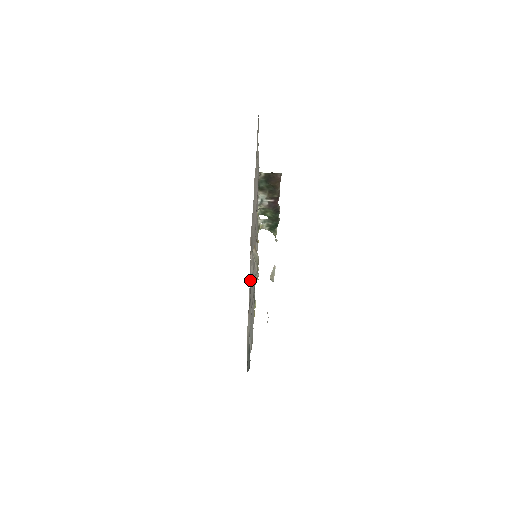
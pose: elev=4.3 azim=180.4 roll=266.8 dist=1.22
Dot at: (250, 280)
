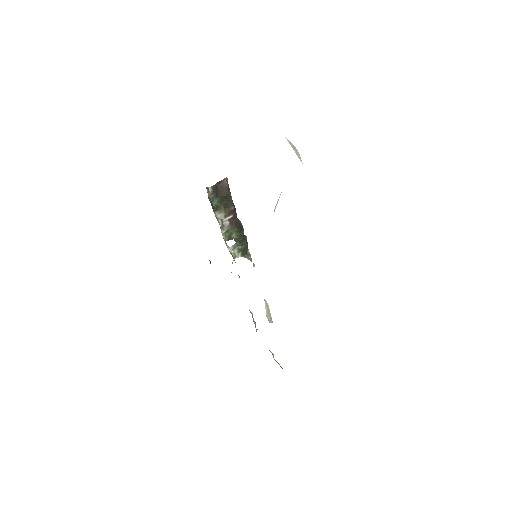
Dot at: occluded
